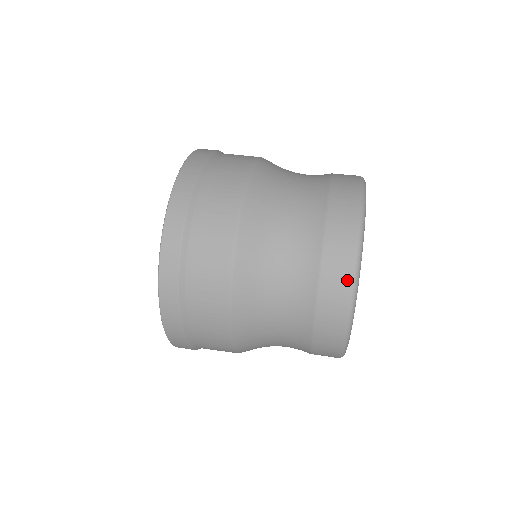
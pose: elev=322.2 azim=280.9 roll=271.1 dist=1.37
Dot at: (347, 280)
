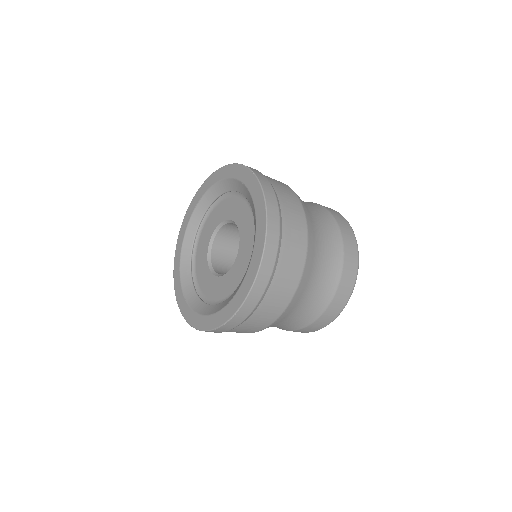
Dot at: (350, 229)
